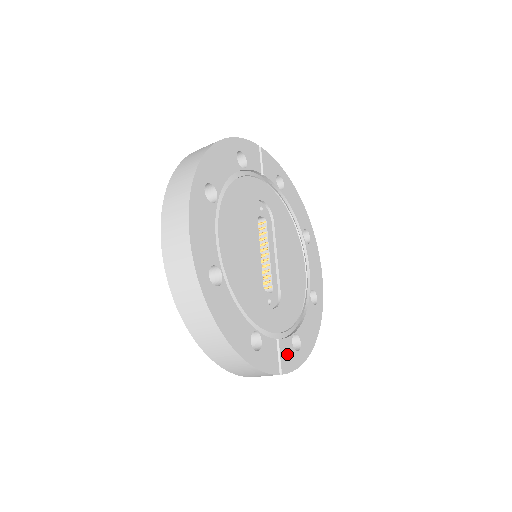
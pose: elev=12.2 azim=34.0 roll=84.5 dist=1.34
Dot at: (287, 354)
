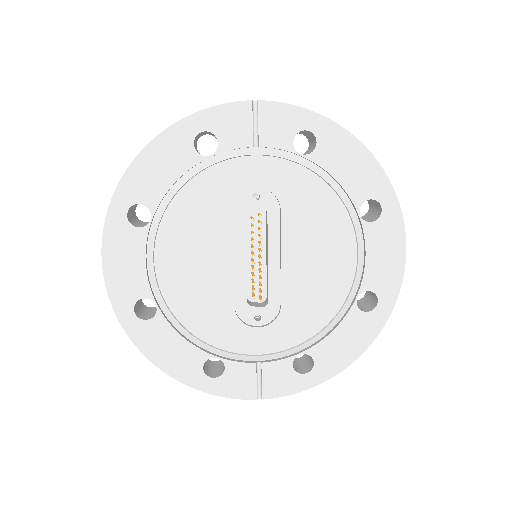
Dot at: (278, 378)
